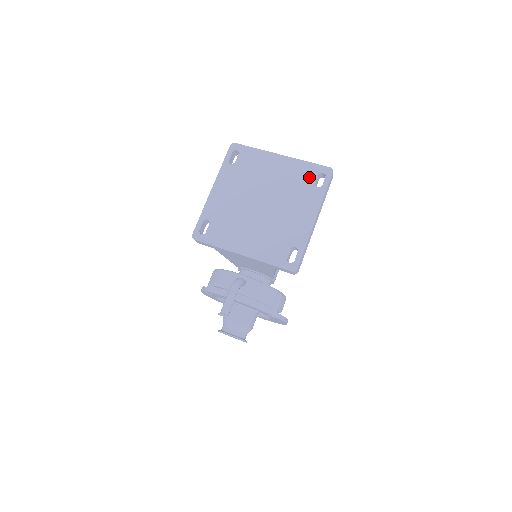
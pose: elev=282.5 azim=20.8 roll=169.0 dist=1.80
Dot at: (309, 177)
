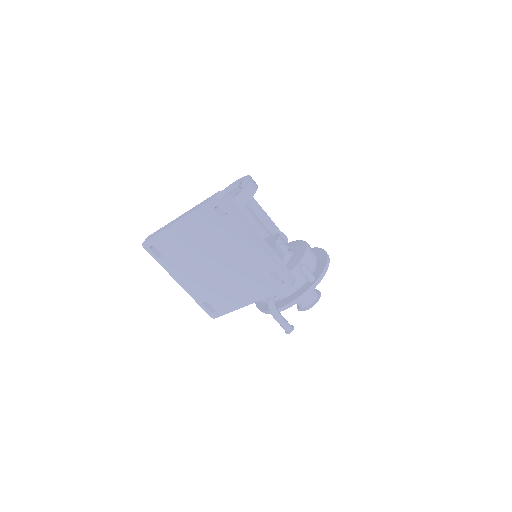
Dot at: (213, 219)
